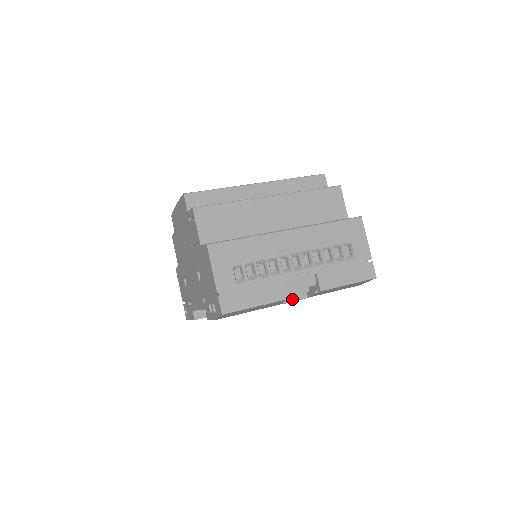
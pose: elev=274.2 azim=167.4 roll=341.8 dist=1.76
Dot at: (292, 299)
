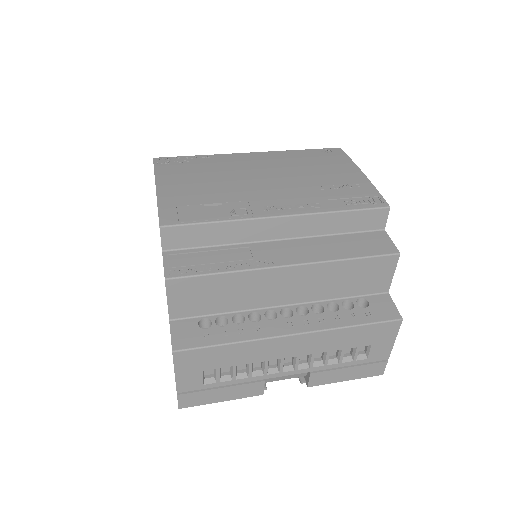
Dot at: occluded
